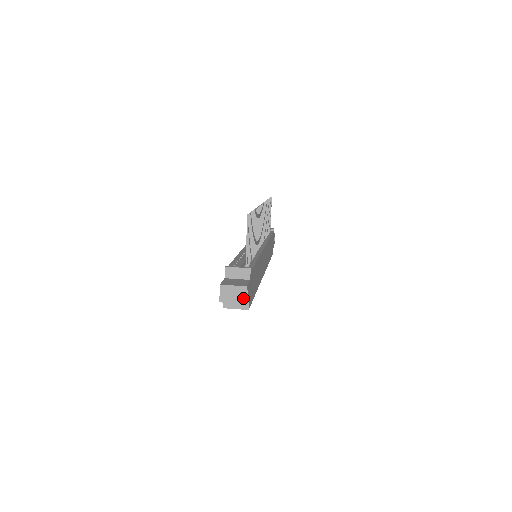
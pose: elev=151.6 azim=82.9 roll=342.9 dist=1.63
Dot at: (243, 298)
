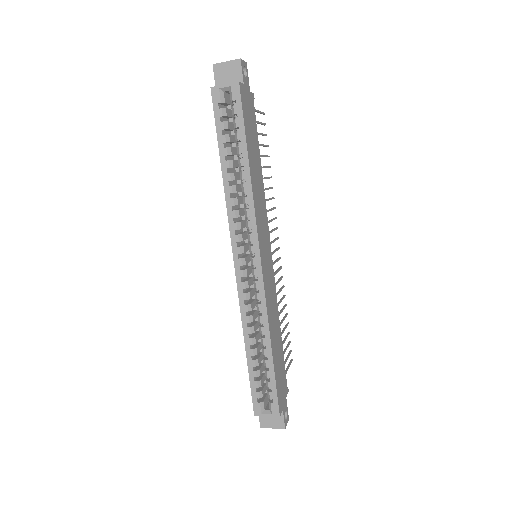
Dot at: (239, 61)
